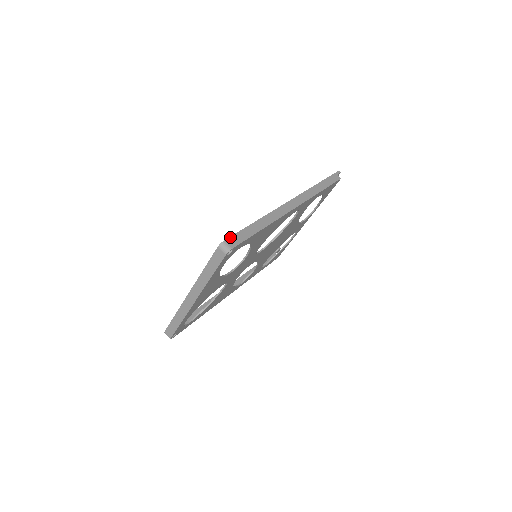
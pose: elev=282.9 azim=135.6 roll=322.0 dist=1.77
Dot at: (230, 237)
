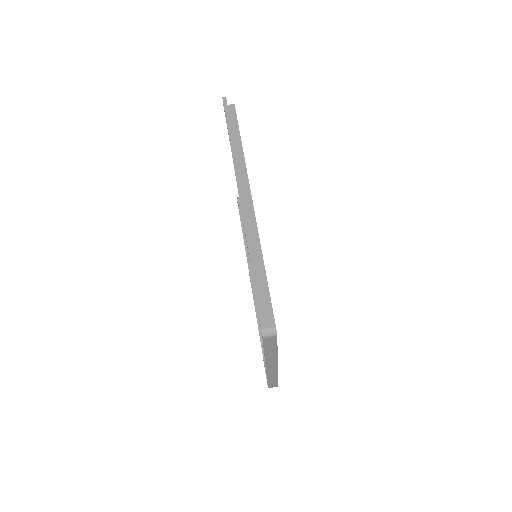
Dot at: (259, 317)
